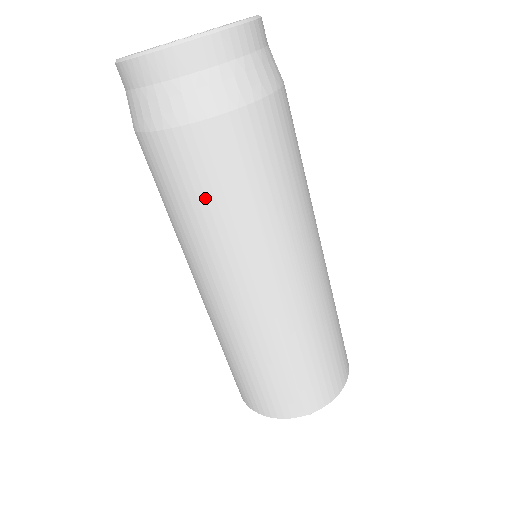
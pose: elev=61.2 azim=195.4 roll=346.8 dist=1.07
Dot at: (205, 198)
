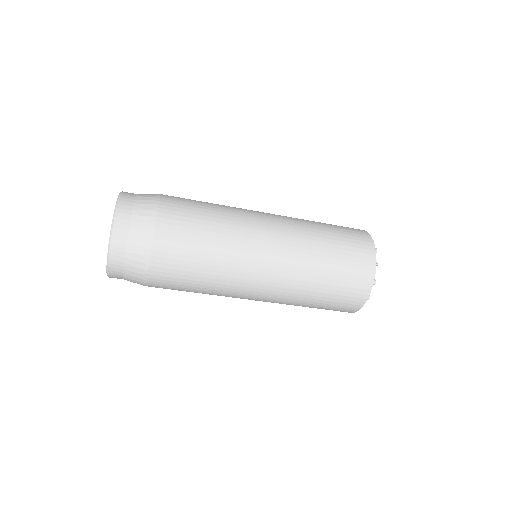
Dot at: (188, 289)
